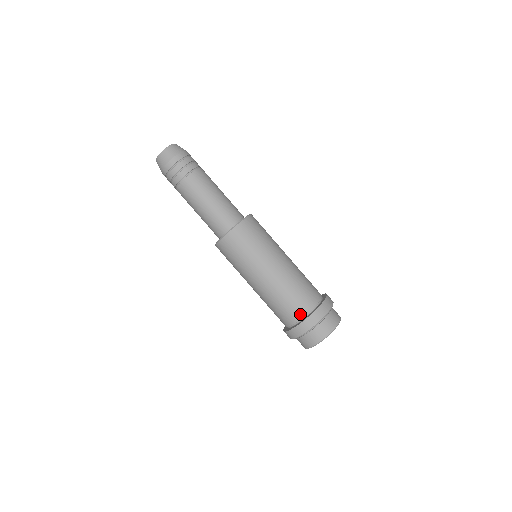
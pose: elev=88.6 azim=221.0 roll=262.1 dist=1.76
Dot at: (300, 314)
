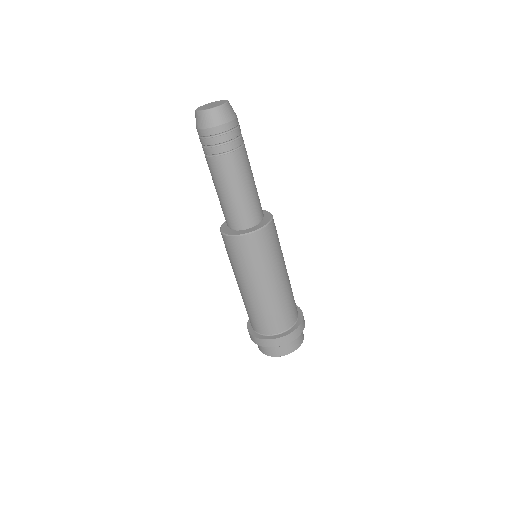
Dot at: (293, 321)
